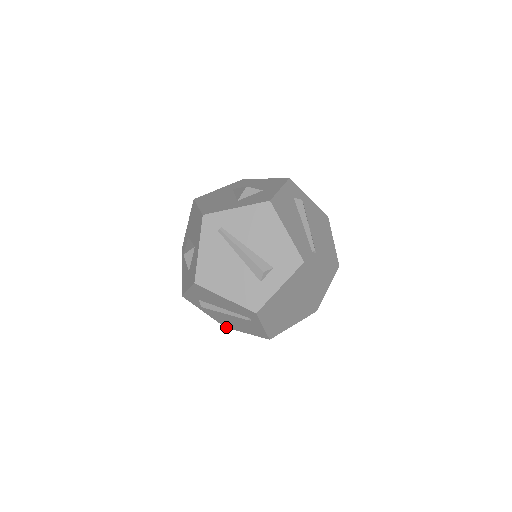
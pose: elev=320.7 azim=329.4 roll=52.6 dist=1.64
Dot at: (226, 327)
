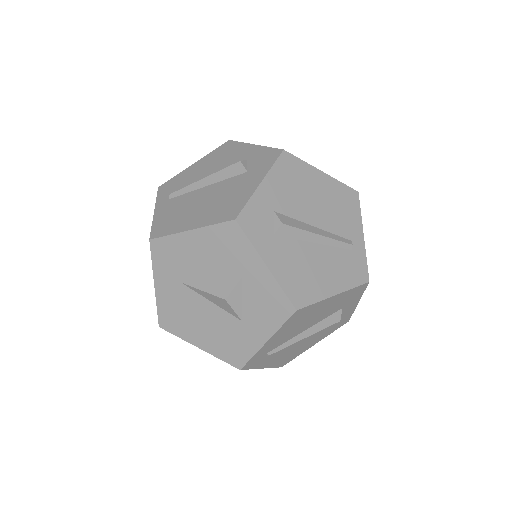
Dot at: occluded
